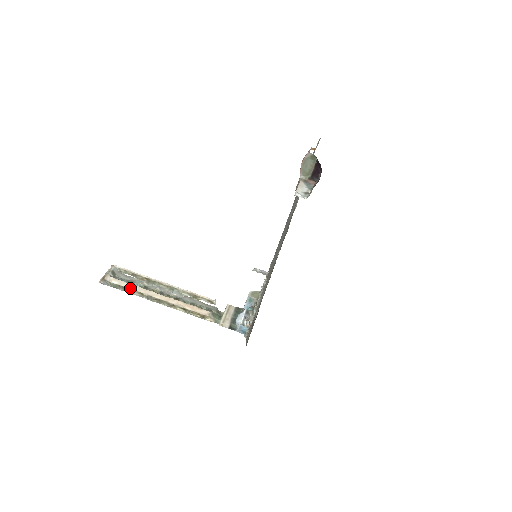
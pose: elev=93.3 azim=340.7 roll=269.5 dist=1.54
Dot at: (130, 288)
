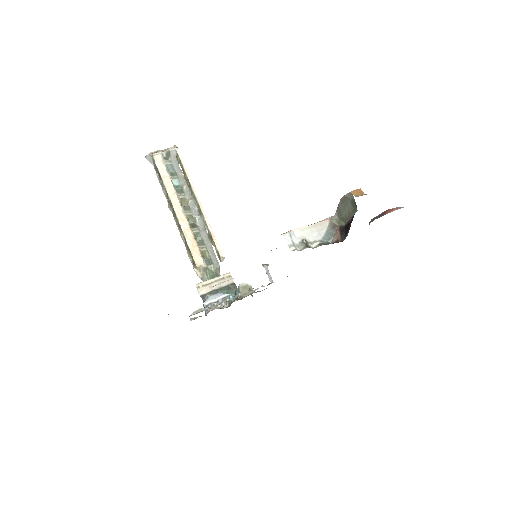
Dot at: (164, 180)
